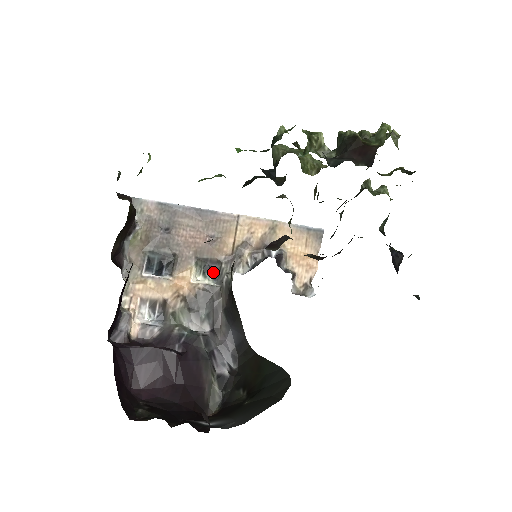
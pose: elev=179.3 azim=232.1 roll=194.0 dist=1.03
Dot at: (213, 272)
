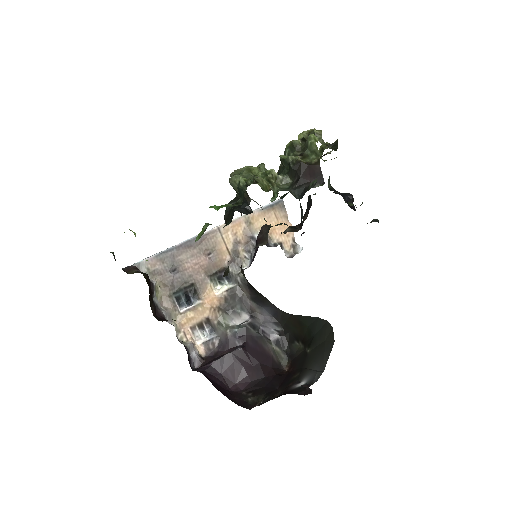
Dot at: (225, 277)
